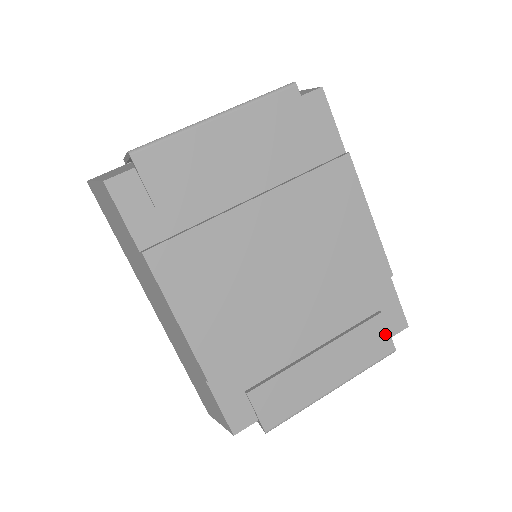
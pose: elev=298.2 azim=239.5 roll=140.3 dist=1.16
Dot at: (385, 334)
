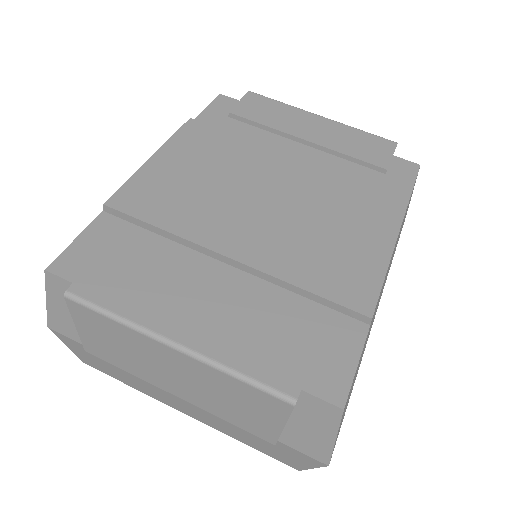
Dot at: (302, 364)
